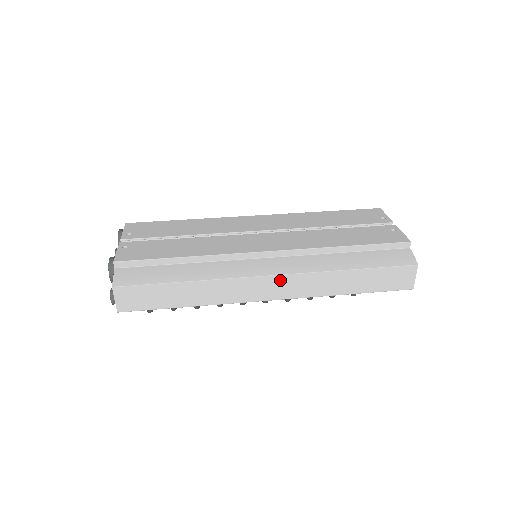
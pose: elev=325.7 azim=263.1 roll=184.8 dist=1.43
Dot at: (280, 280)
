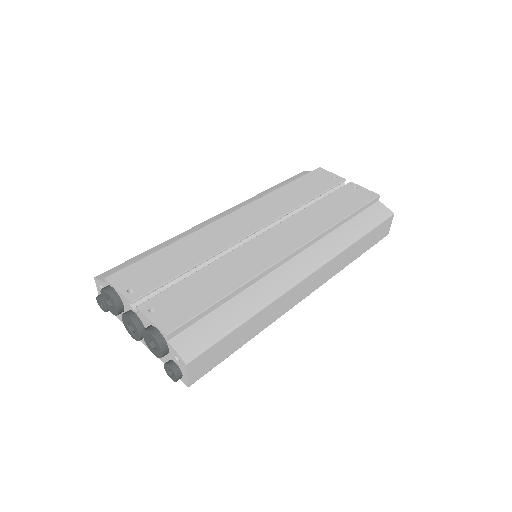
Dot at: (317, 274)
